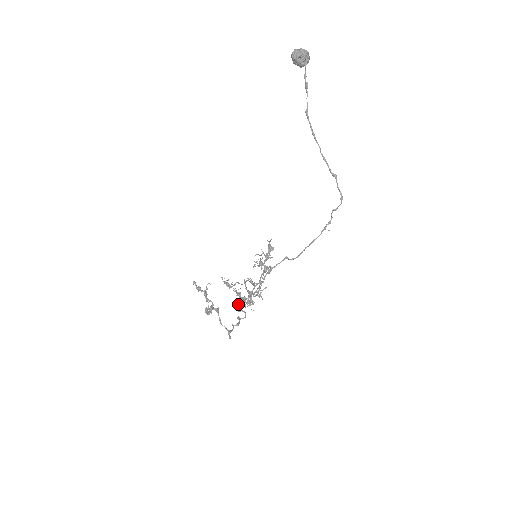
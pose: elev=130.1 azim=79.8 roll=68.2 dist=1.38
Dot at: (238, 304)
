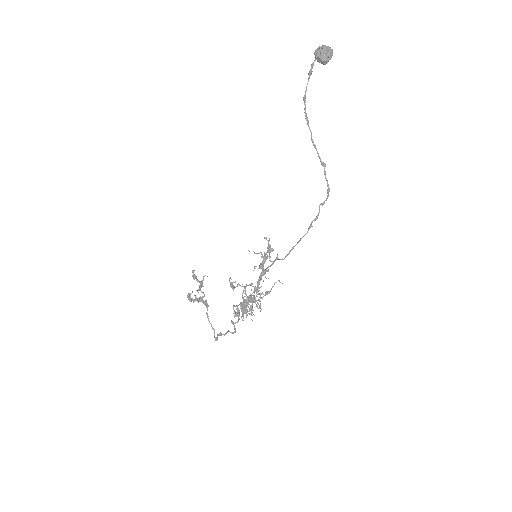
Dot at: (233, 306)
